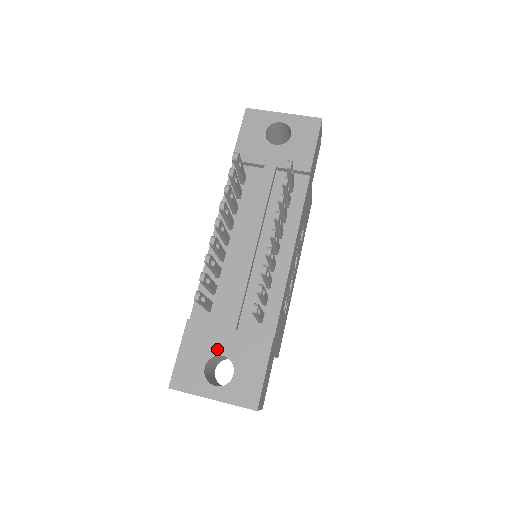
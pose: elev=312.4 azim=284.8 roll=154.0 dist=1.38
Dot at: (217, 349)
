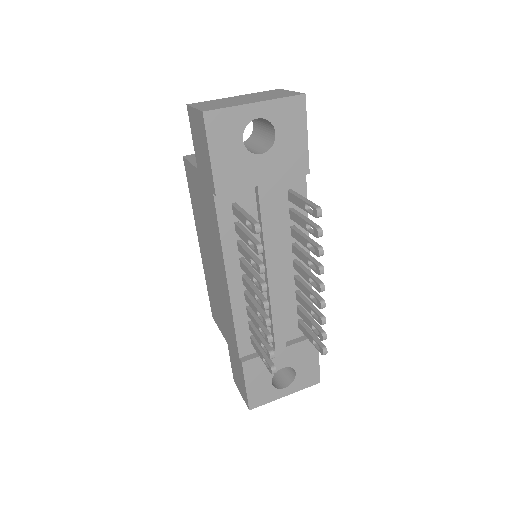
Dot at: (276, 367)
